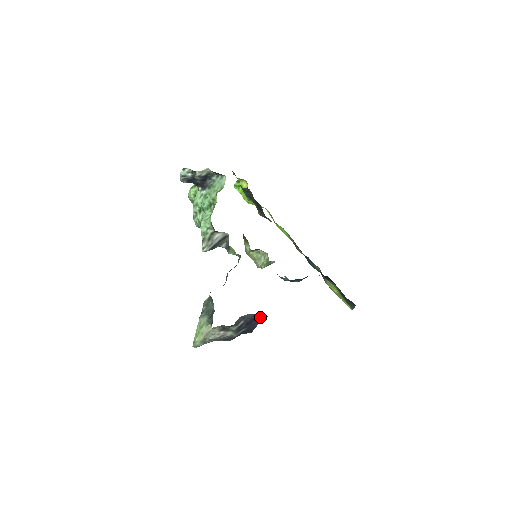
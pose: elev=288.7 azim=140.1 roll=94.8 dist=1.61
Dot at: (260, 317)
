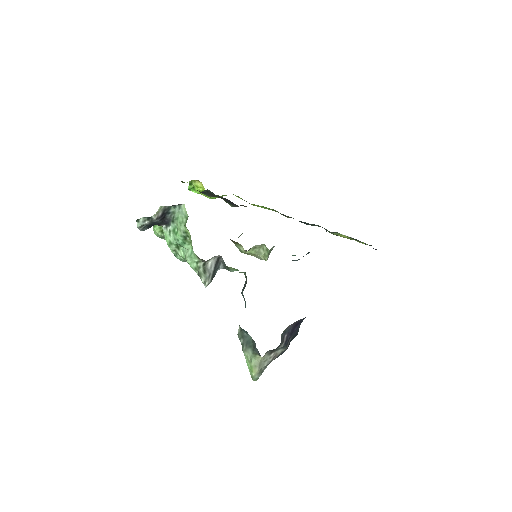
Dot at: (299, 321)
